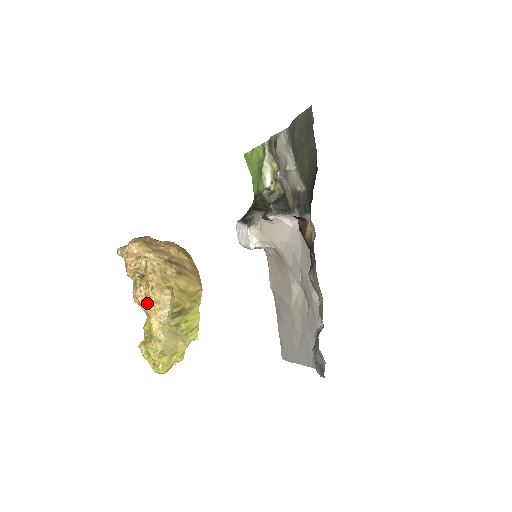
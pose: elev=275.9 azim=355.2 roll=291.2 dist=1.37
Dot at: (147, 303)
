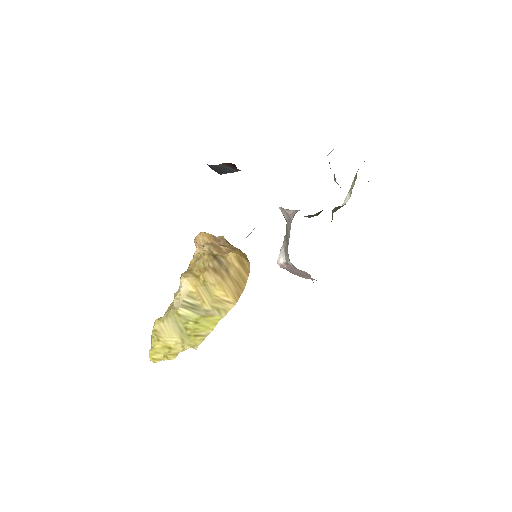
Dot at: occluded
